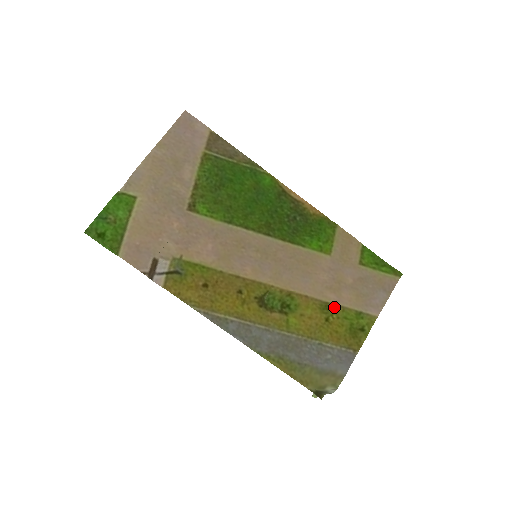
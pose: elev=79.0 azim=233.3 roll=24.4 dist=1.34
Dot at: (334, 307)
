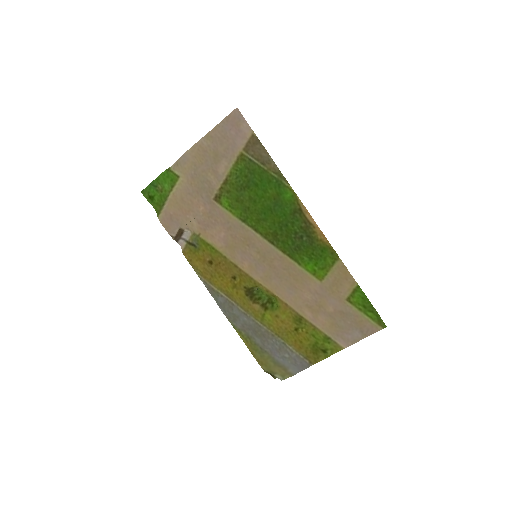
Dot at: (307, 323)
